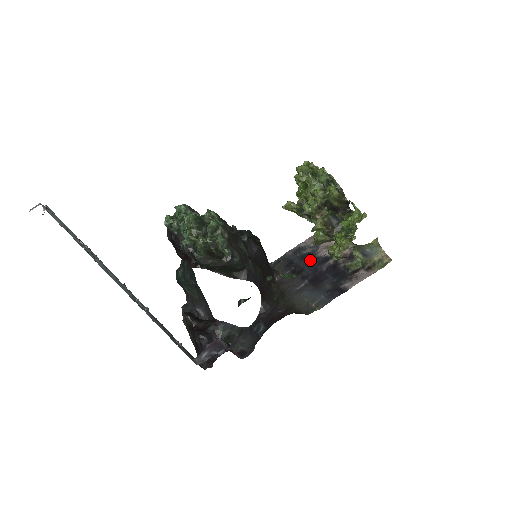
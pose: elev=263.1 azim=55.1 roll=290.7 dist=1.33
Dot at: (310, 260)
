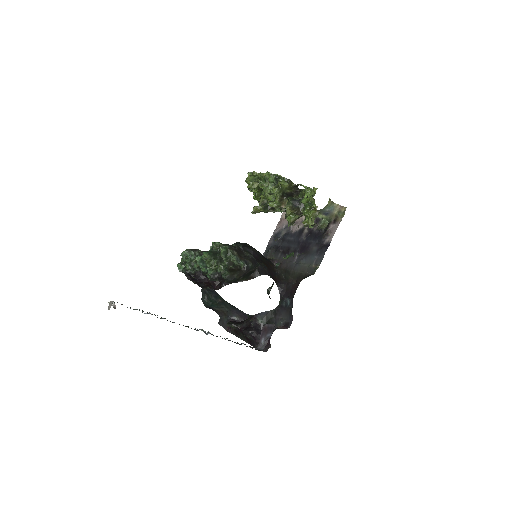
Dot at: (290, 238)
